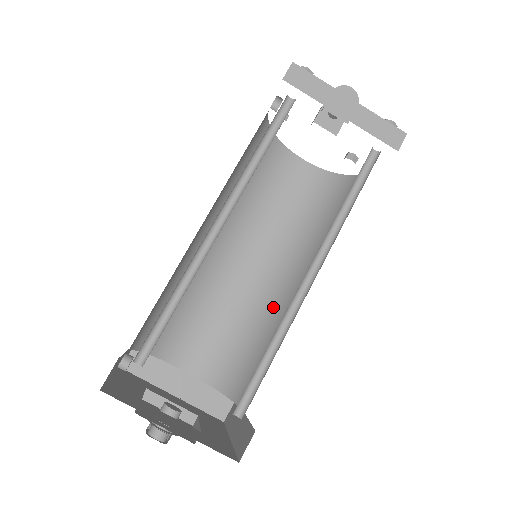
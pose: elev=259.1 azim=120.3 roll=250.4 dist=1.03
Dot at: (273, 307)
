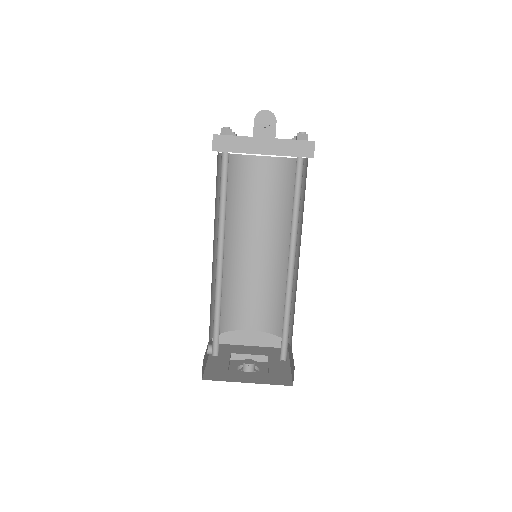
Dot at: (285, 273)
